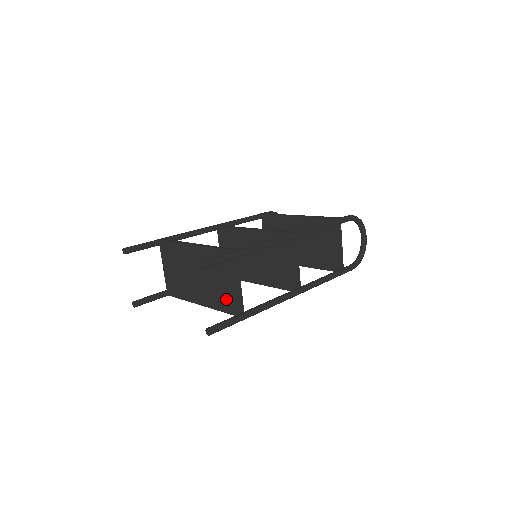
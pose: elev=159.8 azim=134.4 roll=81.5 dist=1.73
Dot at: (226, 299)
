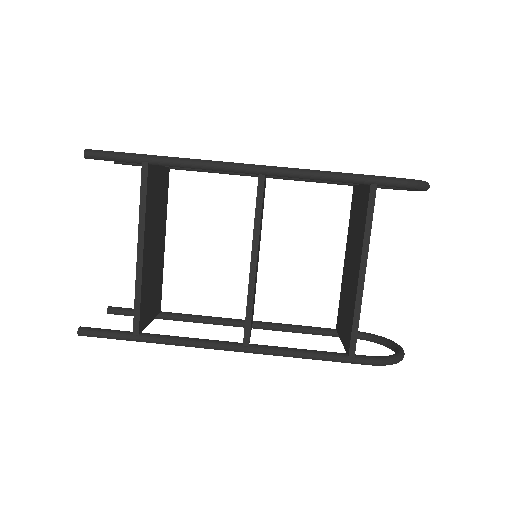
Dot at: occluded
